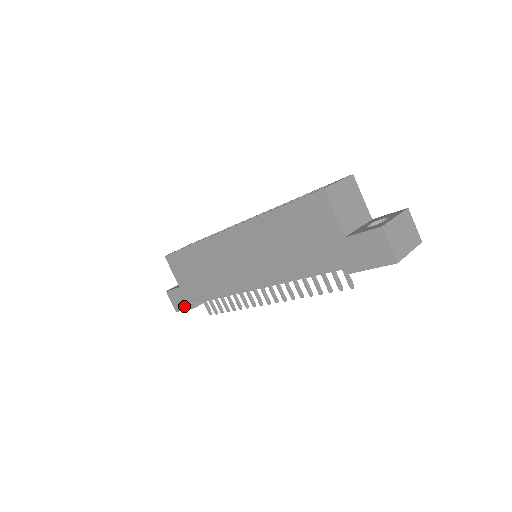
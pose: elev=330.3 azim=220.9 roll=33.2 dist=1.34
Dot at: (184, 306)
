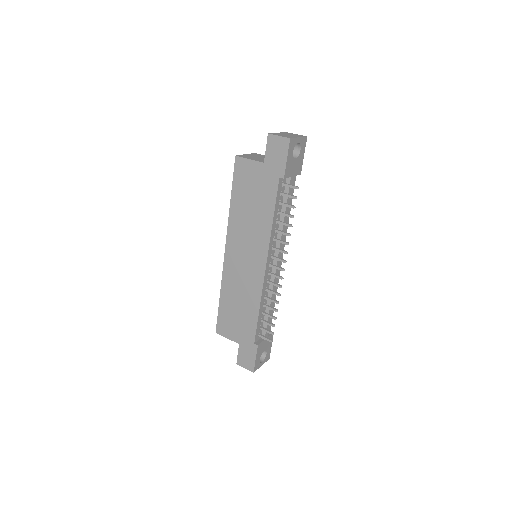
Dot at: (252, 357)
